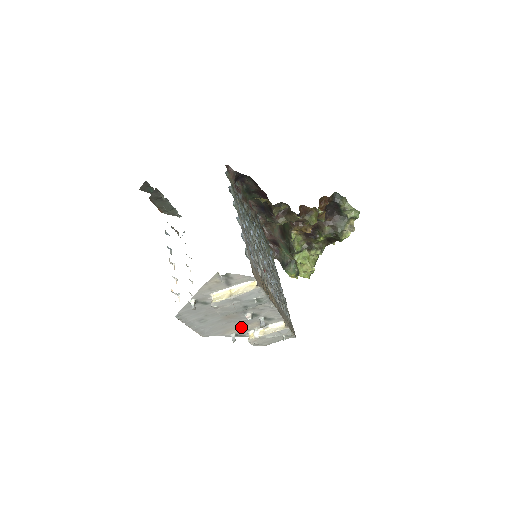
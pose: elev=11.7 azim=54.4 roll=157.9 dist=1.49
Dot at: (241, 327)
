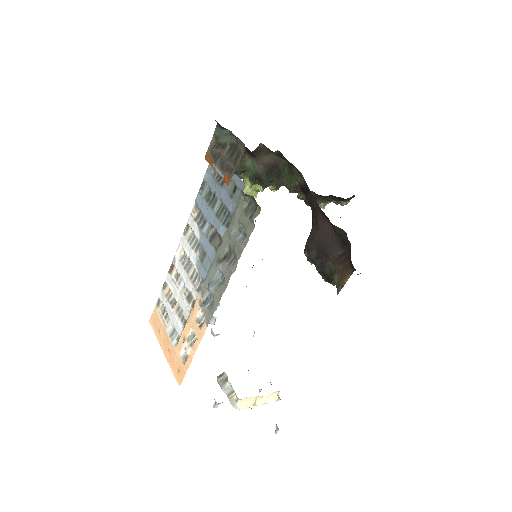
Dot at: occluded
